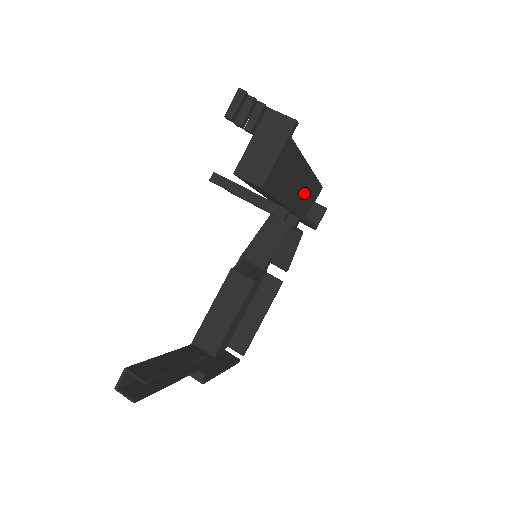
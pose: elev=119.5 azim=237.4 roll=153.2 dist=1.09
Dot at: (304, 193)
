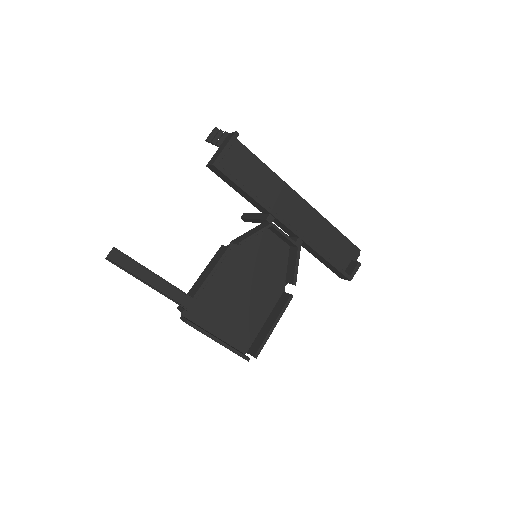
Dot at: (321, 236)
